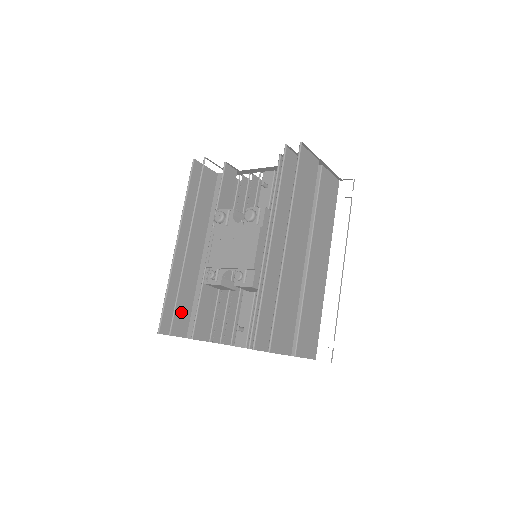
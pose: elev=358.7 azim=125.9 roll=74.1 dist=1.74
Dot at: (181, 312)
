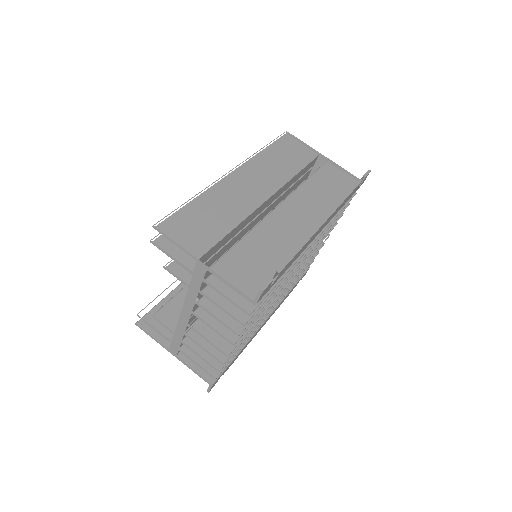
Dot at: occluded
